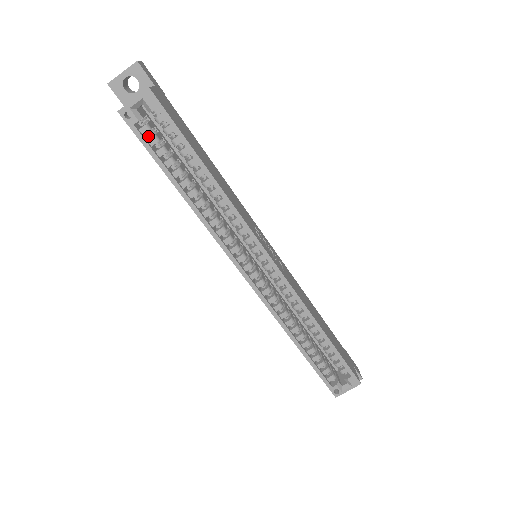
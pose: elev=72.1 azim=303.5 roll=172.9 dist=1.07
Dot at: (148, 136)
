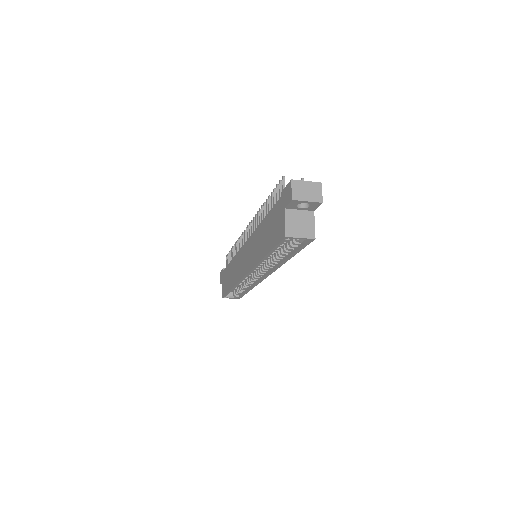
Dot at: occluded
